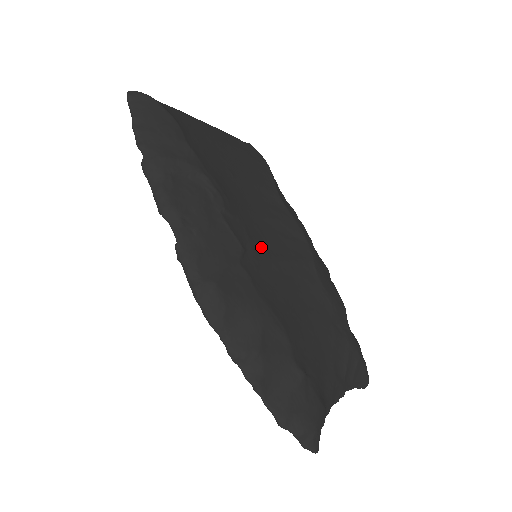
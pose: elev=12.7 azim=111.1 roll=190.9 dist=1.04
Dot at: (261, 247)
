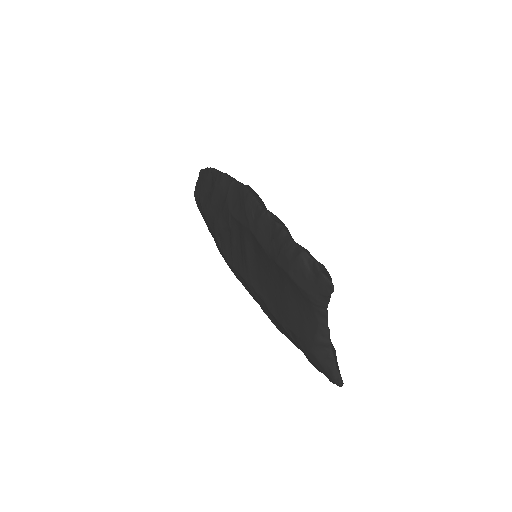
Dot at: occluded
